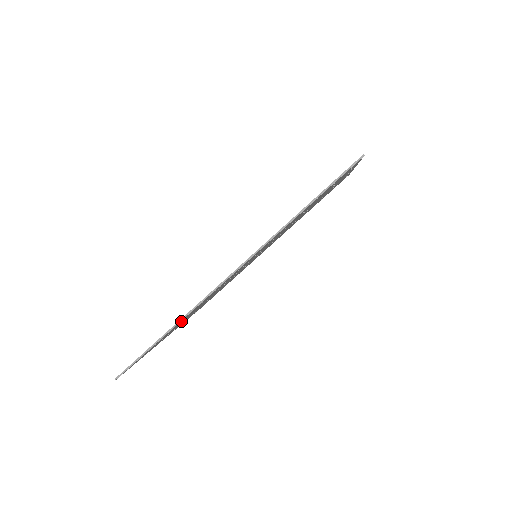
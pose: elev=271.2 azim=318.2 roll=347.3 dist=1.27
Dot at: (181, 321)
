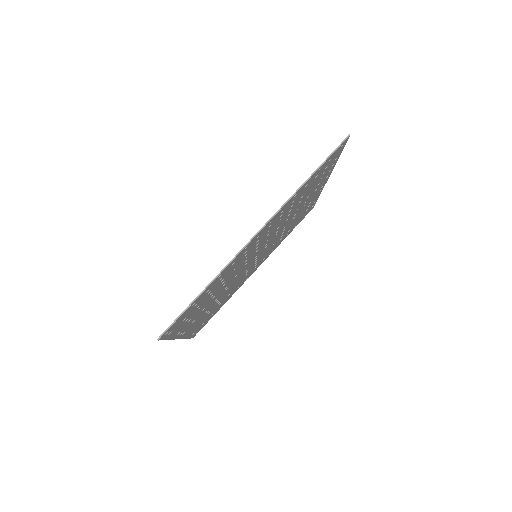
Dot at: (213, 286)
